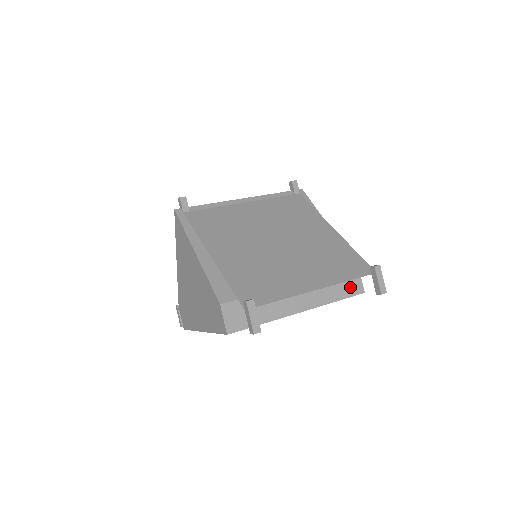
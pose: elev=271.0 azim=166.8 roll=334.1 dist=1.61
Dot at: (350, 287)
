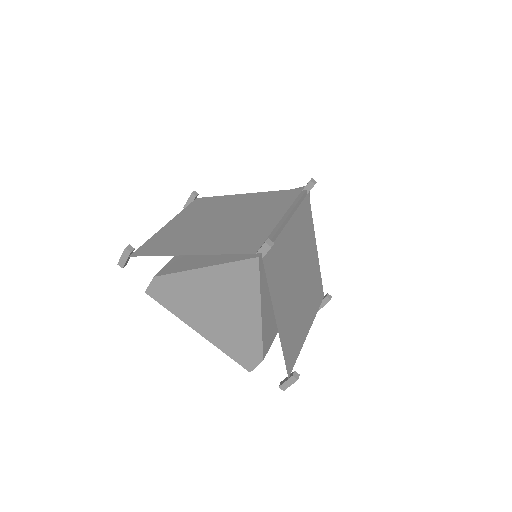
Dot at: occluded
